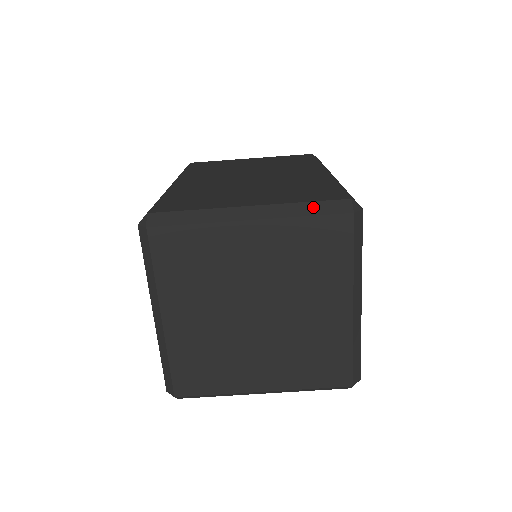
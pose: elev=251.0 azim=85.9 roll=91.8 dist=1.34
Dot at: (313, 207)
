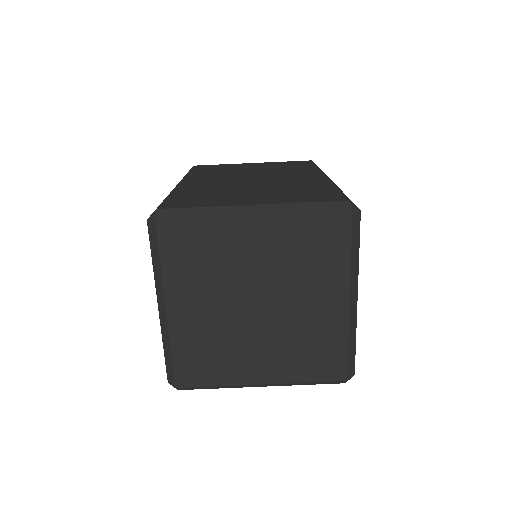
Dot at: (314, 207)
